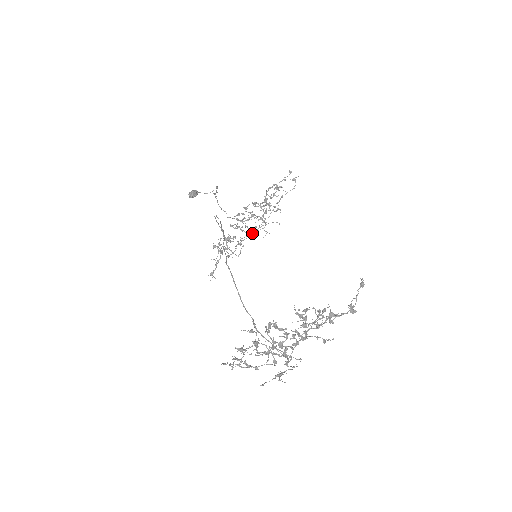
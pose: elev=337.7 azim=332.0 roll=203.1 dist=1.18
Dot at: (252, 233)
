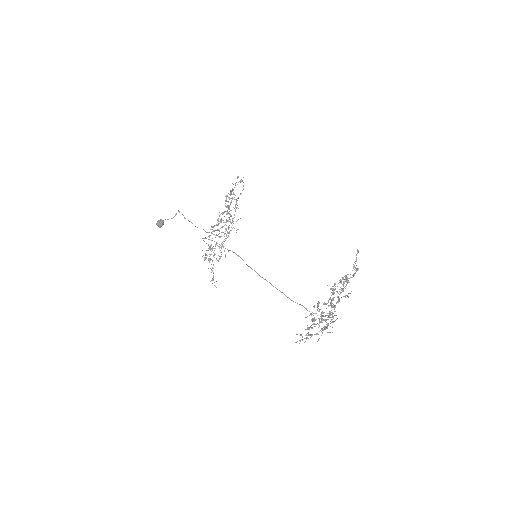
Dot at: (228, 235)
